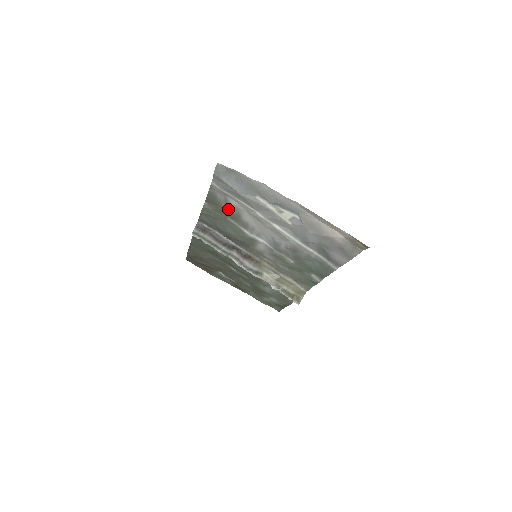
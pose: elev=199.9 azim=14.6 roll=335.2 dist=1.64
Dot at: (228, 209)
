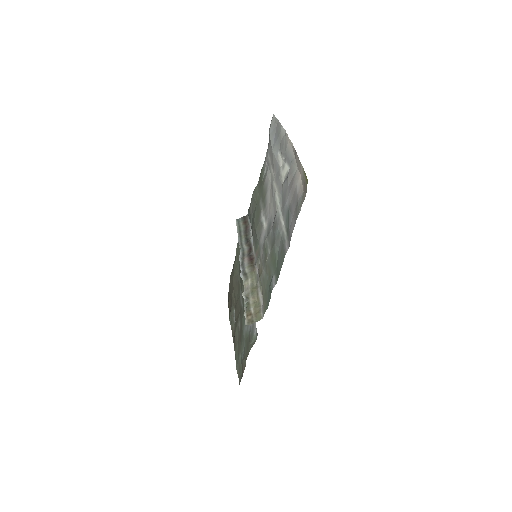
Dot at: (264, 183)
